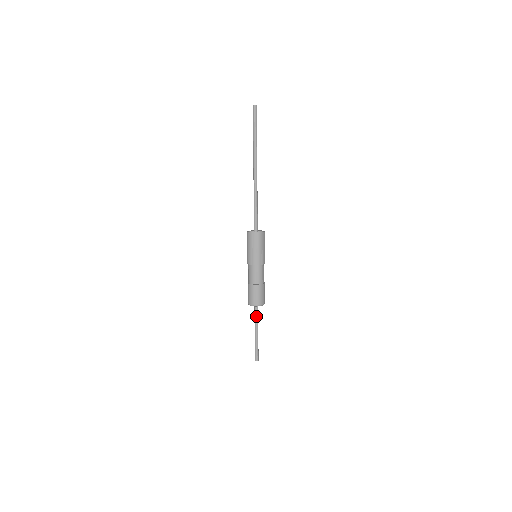
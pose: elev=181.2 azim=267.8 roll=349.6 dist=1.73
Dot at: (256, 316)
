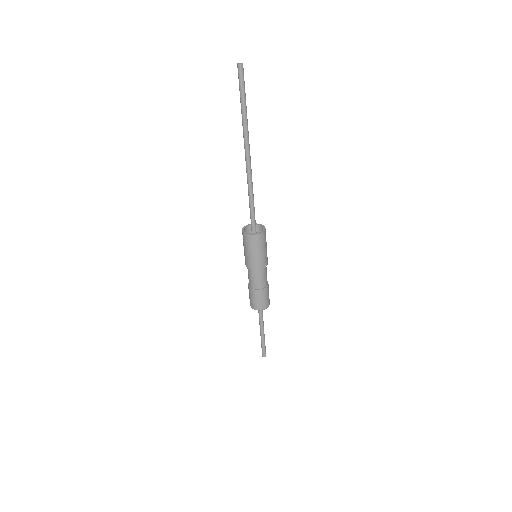
Dot at: (261, 317)
